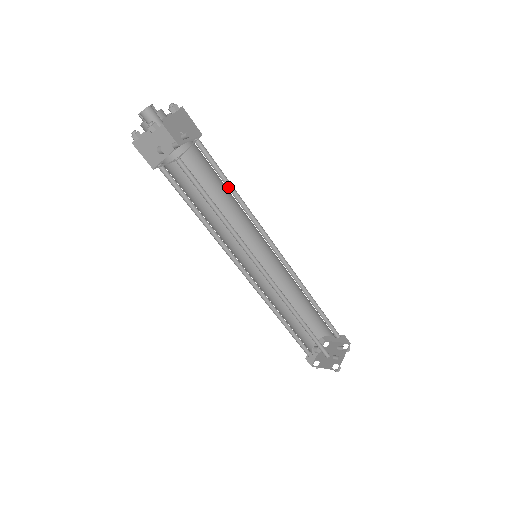
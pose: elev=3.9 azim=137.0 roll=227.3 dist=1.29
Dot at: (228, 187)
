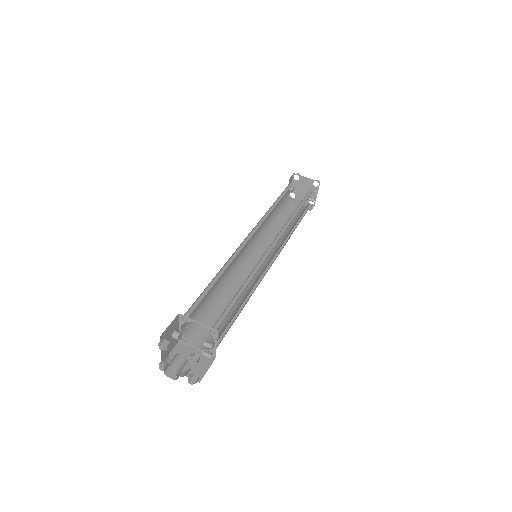
Dot at: (237, 293)
